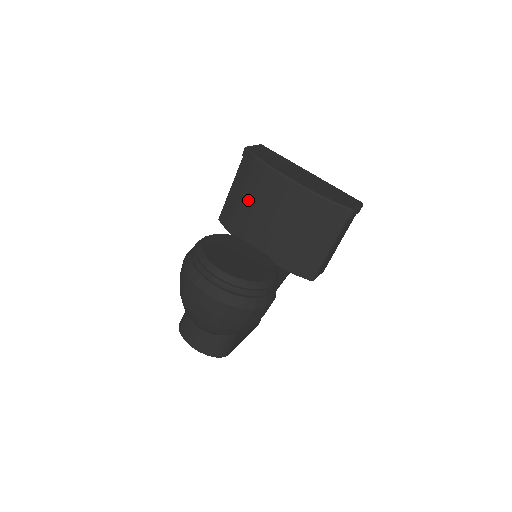
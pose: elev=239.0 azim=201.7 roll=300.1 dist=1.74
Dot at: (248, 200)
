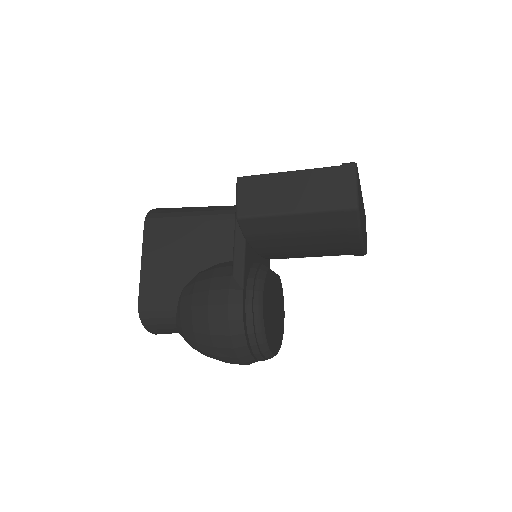
Dot at: (304, 239)
